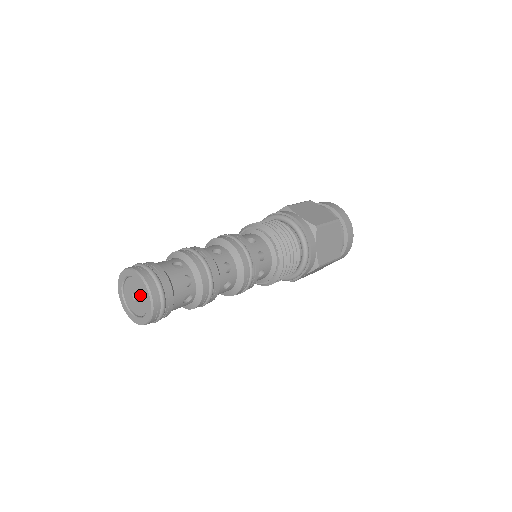
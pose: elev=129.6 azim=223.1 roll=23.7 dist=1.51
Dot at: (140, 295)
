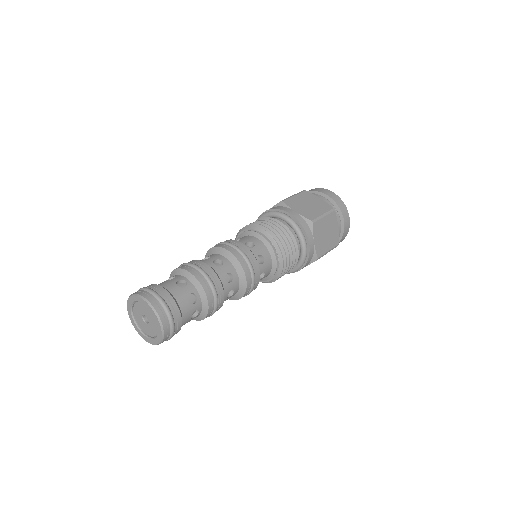
Dot at: (149, 319)
